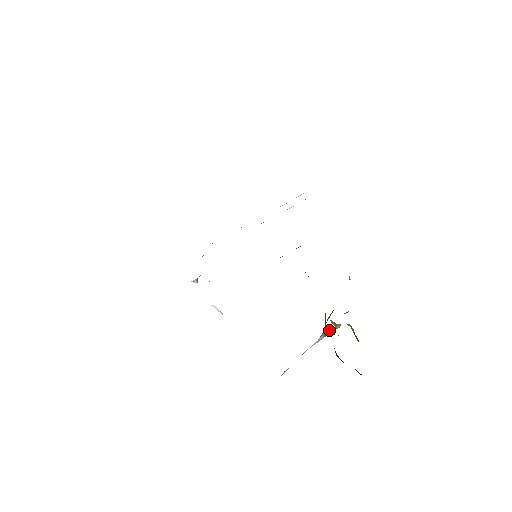
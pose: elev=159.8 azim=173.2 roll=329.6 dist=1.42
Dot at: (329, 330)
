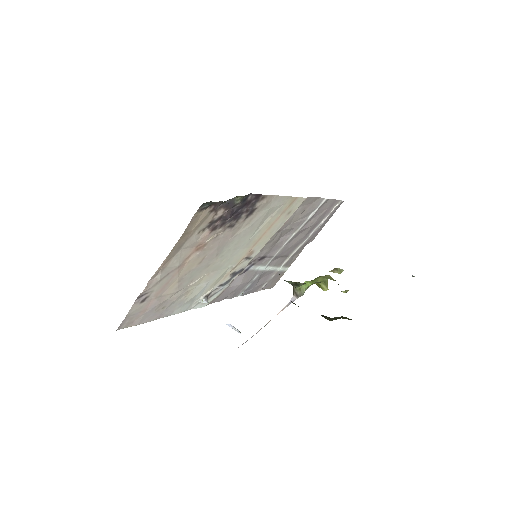
Dot at: (303, 288)
